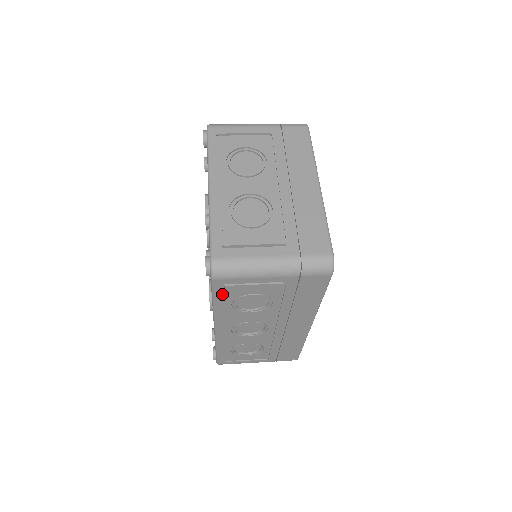
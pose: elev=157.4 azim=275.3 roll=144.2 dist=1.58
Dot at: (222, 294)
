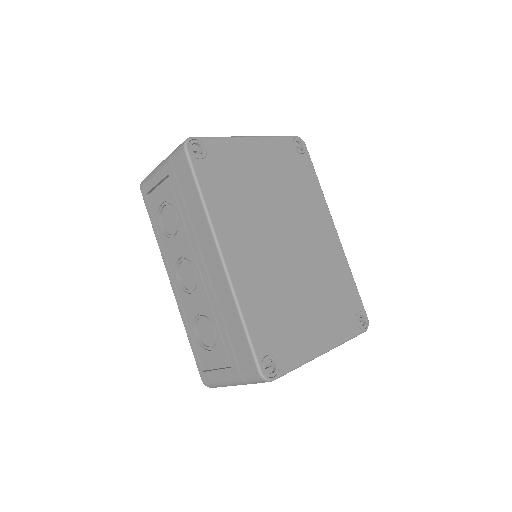
Dot at: (152, 212)
